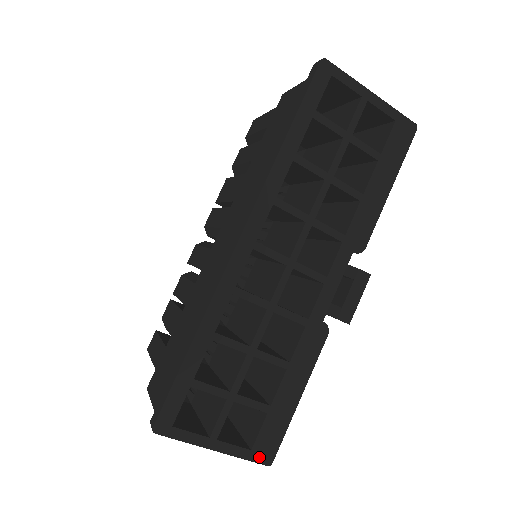
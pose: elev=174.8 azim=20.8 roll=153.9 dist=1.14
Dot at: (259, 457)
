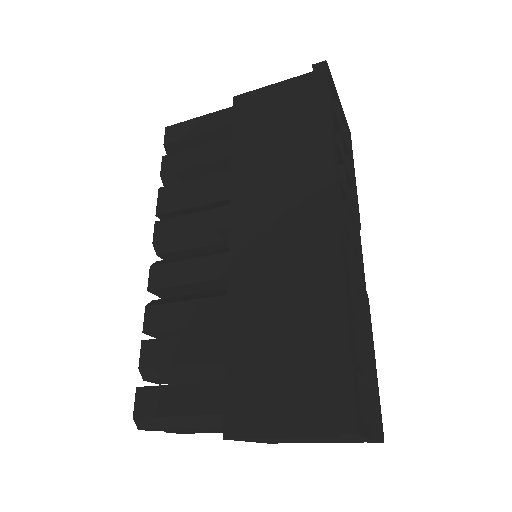
Dot at: (381, 435)
